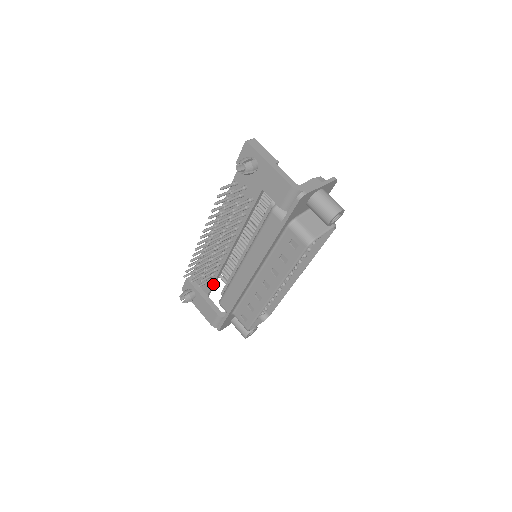
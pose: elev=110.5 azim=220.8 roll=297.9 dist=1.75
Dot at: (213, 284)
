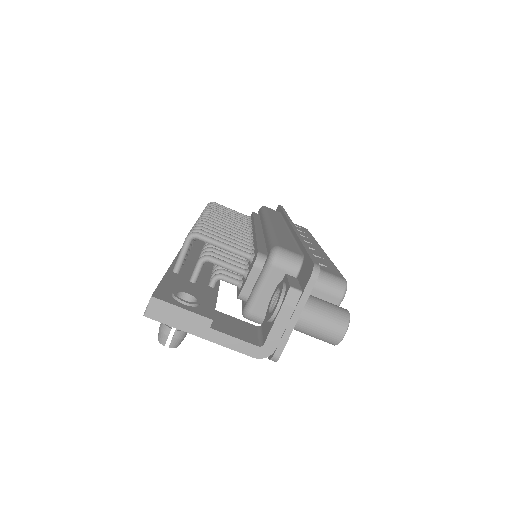
Dot at: occluded
